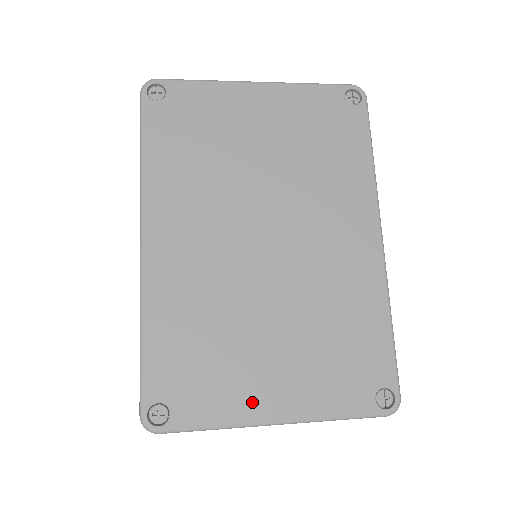
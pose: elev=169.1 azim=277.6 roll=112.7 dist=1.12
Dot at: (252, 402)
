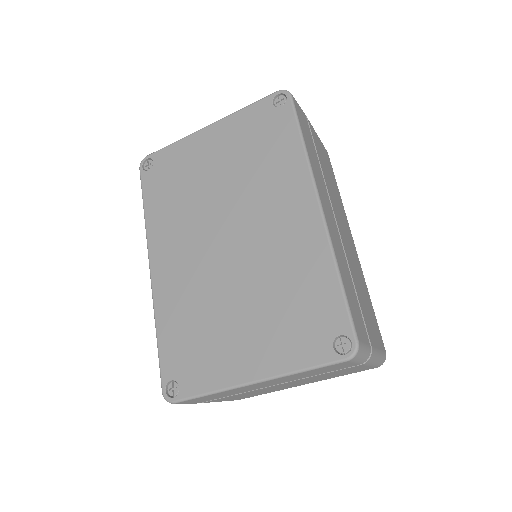
Dot at: (233, 368)
